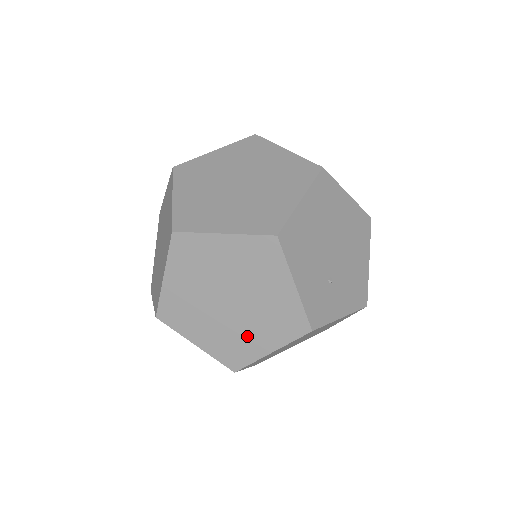
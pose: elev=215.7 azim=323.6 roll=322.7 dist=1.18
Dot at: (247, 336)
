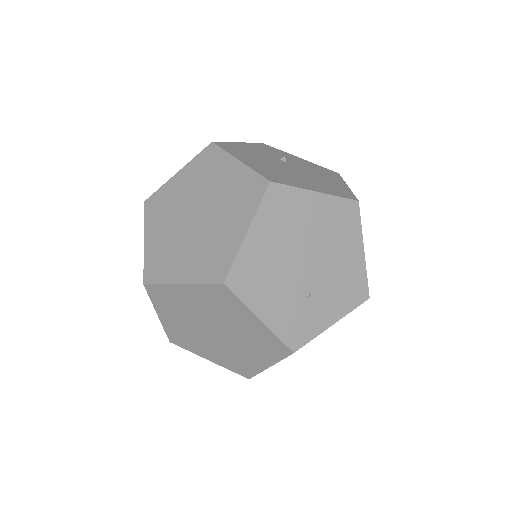
Dot at: (244, 355)
